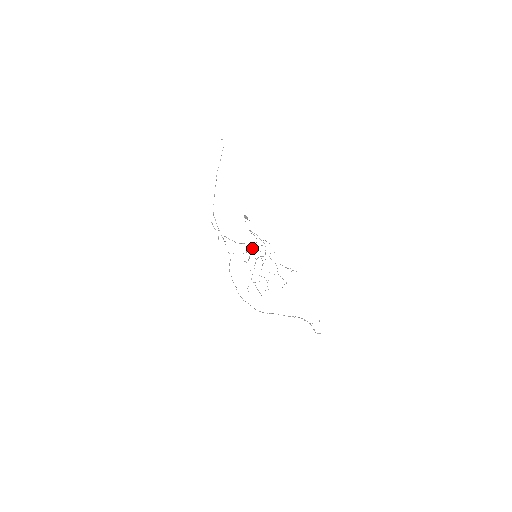
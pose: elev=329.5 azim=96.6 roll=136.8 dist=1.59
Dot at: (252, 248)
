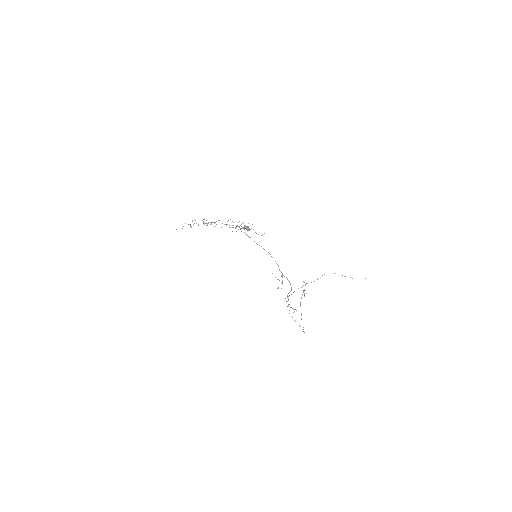
Dot at: occluded
